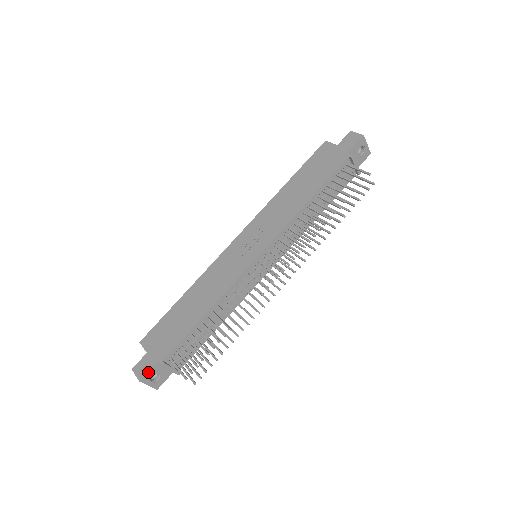
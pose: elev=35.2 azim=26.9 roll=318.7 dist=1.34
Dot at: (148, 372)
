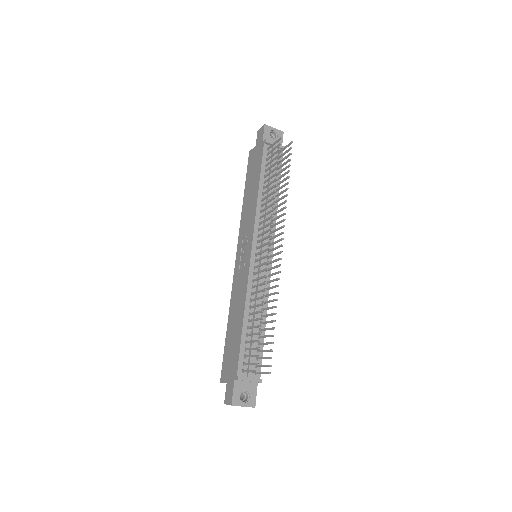
Dot at: (233, 394)
